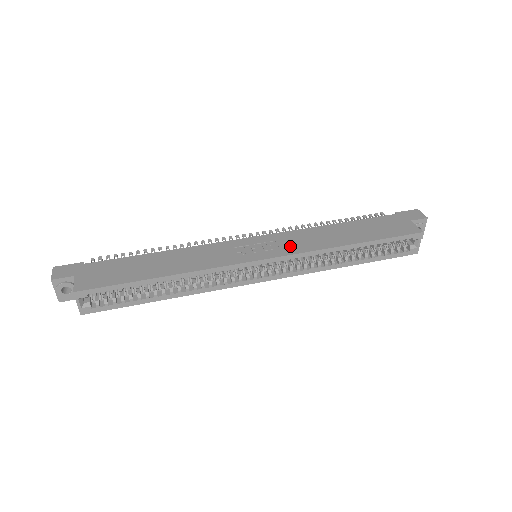
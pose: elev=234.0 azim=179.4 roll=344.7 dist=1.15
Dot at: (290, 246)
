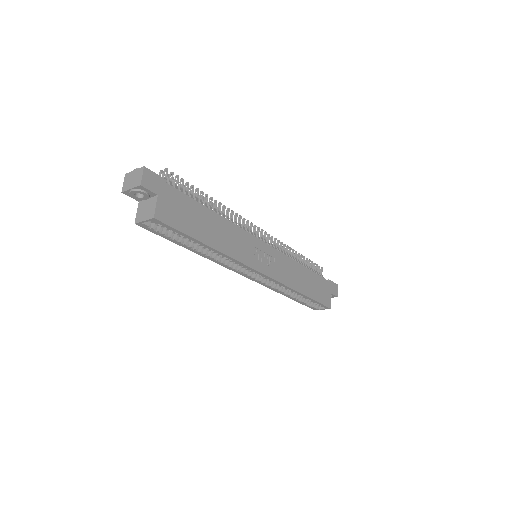
Dot at: (279, 271)
